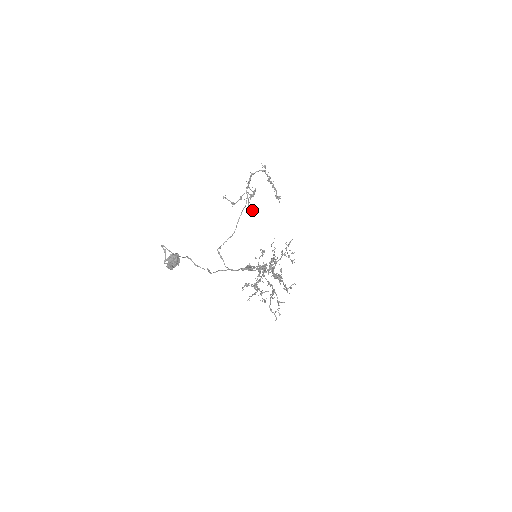
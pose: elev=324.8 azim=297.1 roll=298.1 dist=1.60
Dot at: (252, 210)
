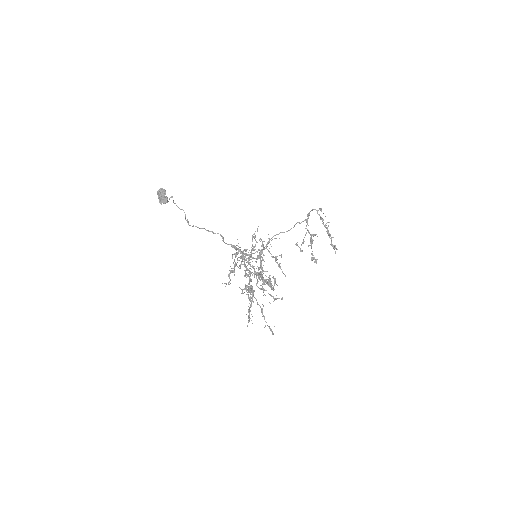
Dot at: (316, 261)
